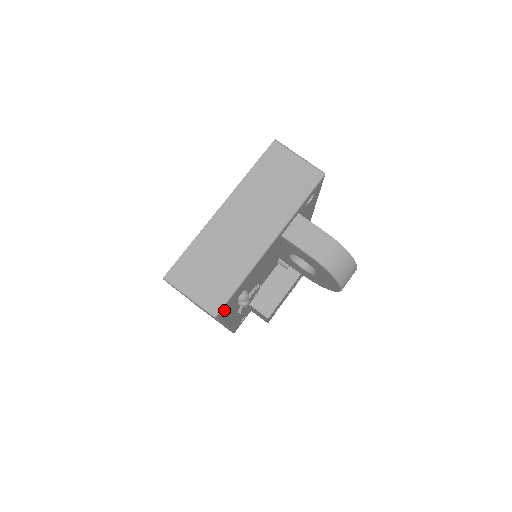
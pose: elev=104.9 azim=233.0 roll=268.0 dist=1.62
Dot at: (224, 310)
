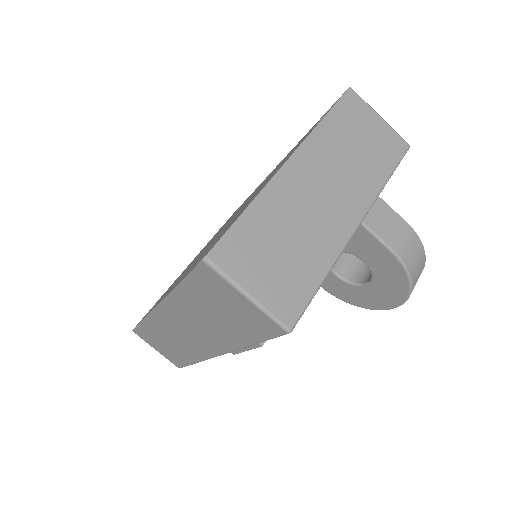
Dot at: occluded
